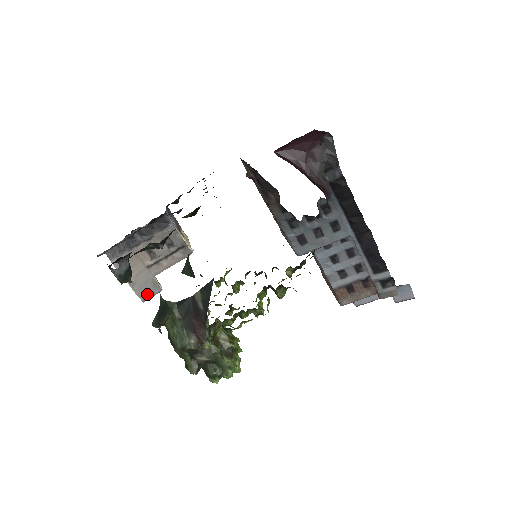
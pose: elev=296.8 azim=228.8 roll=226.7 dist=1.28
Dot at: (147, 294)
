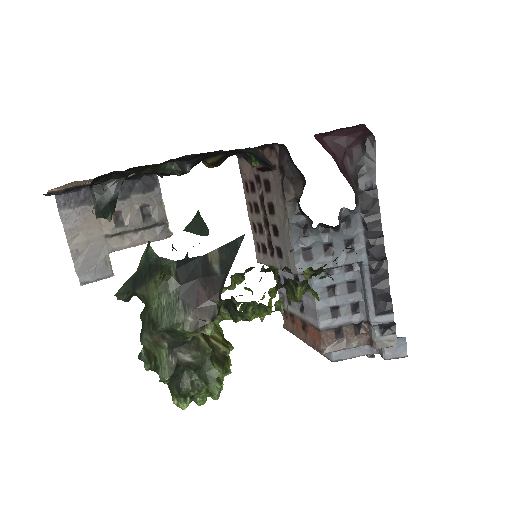
Dot at: (91, 275)
